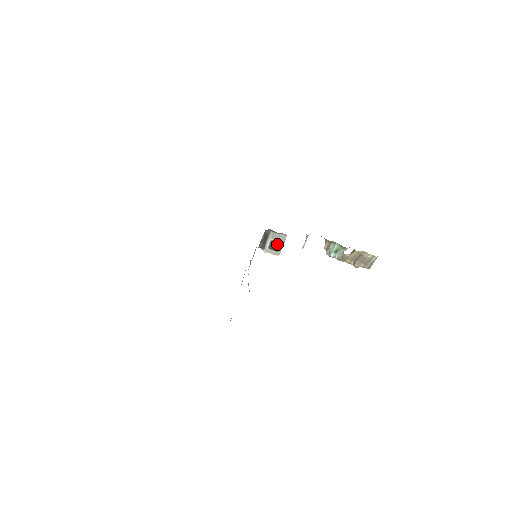
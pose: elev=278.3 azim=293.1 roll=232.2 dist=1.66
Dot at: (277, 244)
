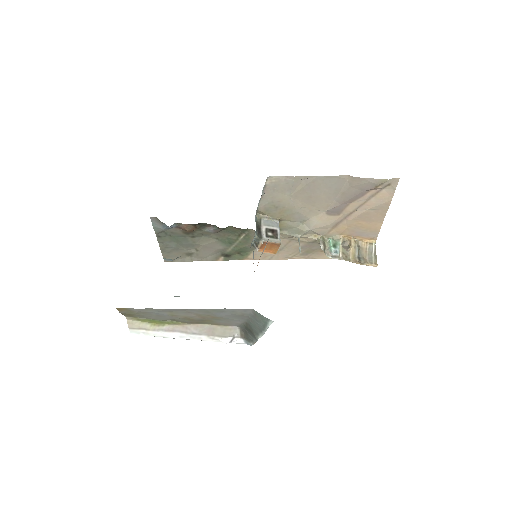
Dot at: (273, 232)
